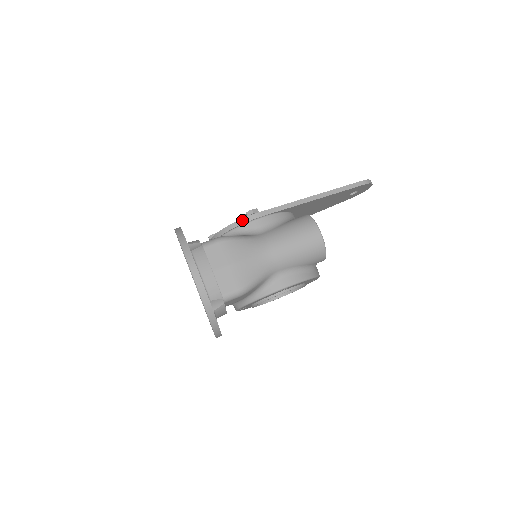
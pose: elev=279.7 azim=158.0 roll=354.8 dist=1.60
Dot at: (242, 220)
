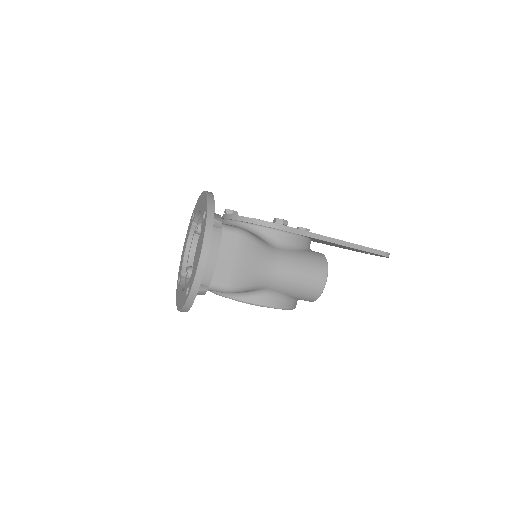
Dot at: (269, 223)
